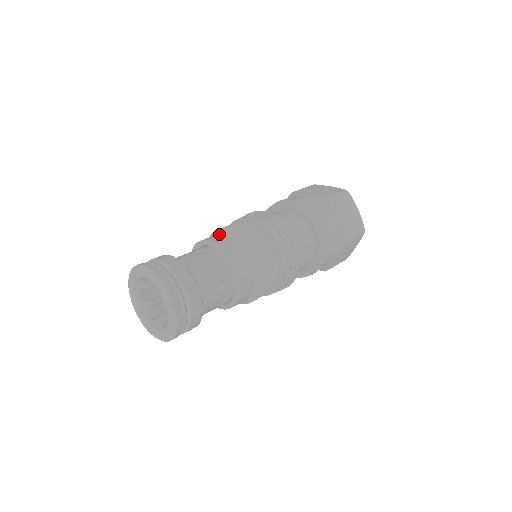
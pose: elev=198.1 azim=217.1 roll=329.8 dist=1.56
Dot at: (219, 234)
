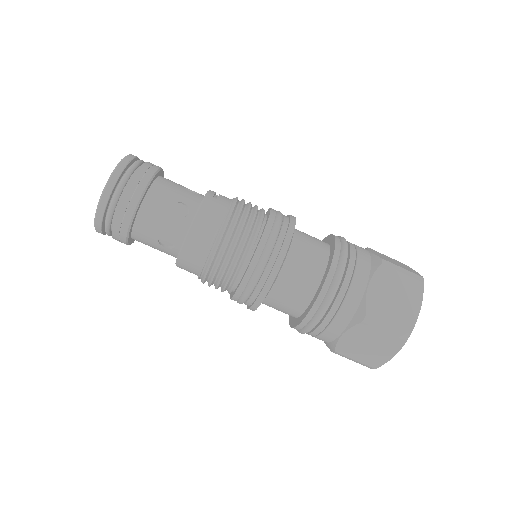
Dot at: occluded
